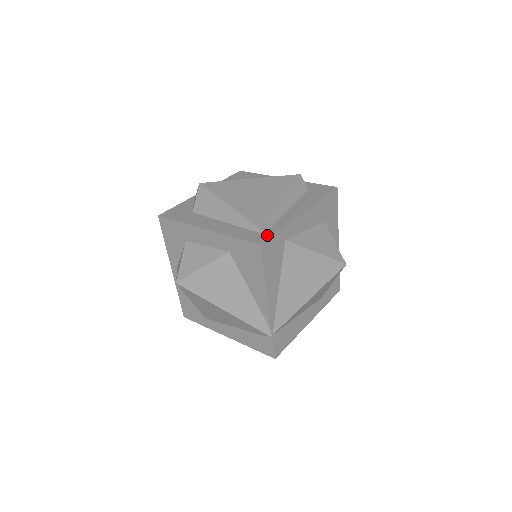
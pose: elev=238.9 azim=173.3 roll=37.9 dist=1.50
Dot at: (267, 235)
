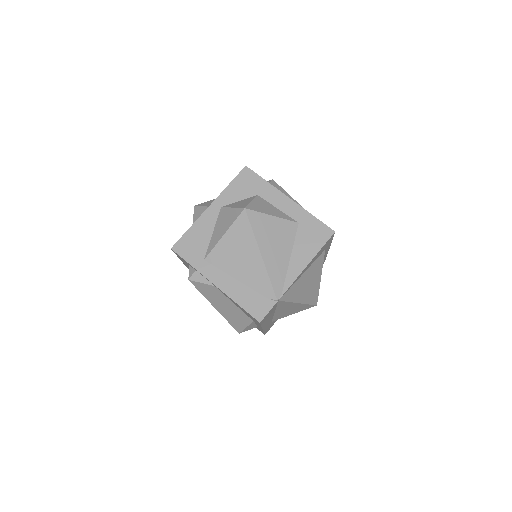
Dot at: occluded
